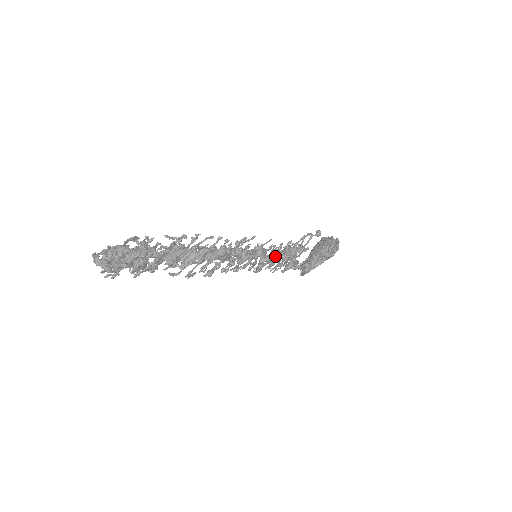
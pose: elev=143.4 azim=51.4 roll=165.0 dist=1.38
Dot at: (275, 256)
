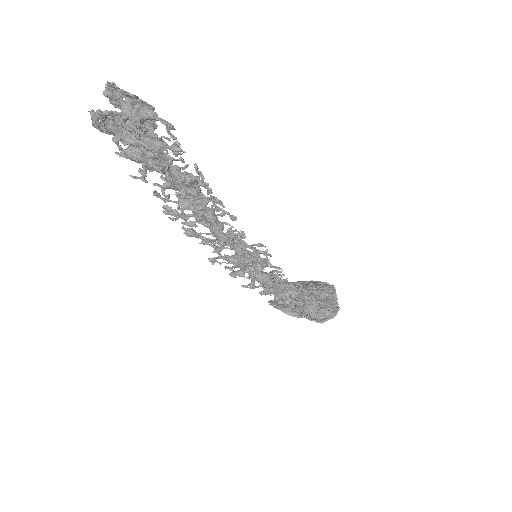
Dot at: (264, 282)
